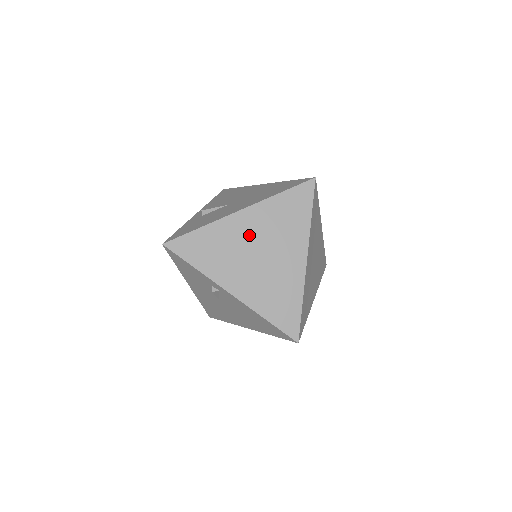
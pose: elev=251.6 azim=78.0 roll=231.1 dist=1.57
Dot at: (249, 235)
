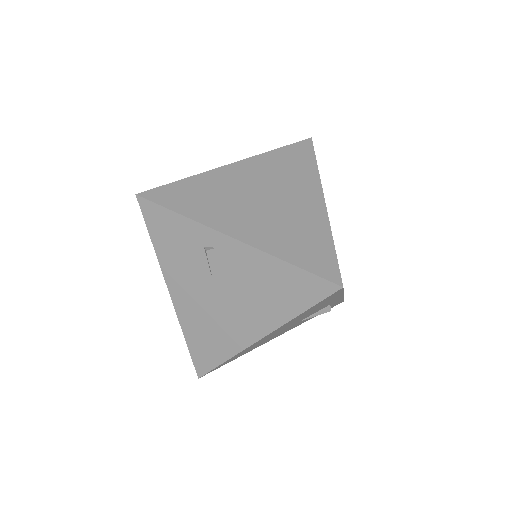
Dot at: (247, 182)
